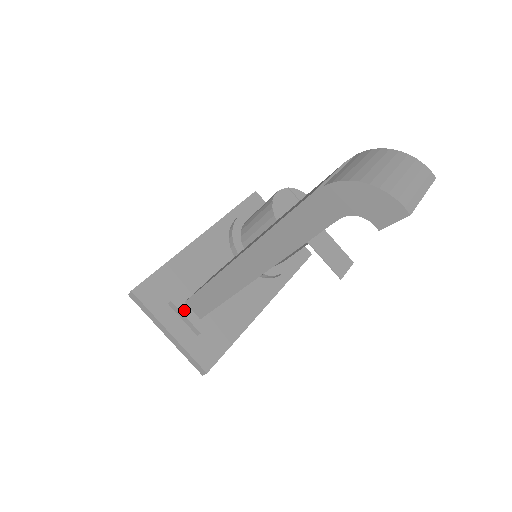
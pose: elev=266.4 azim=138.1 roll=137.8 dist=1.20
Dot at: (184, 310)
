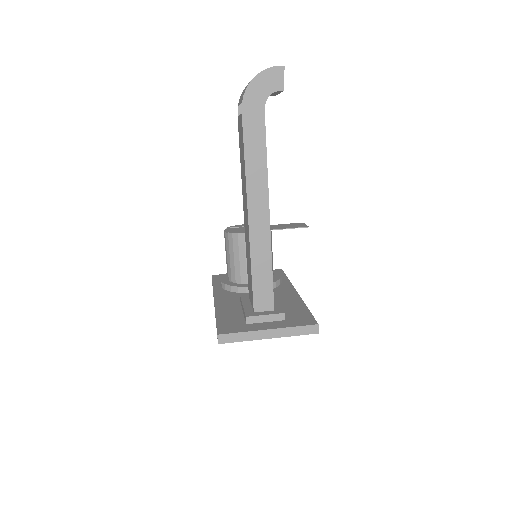
Dot at: (259, 314)
